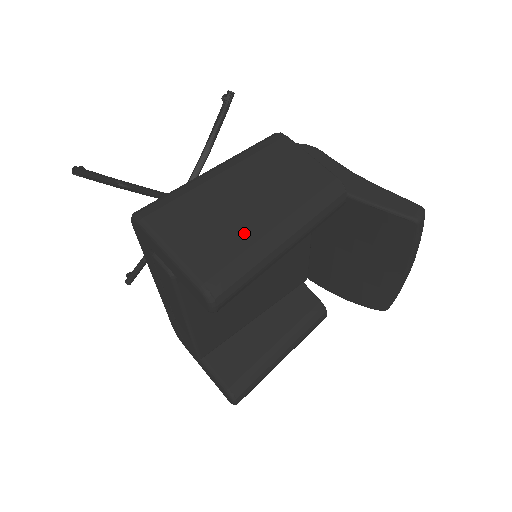
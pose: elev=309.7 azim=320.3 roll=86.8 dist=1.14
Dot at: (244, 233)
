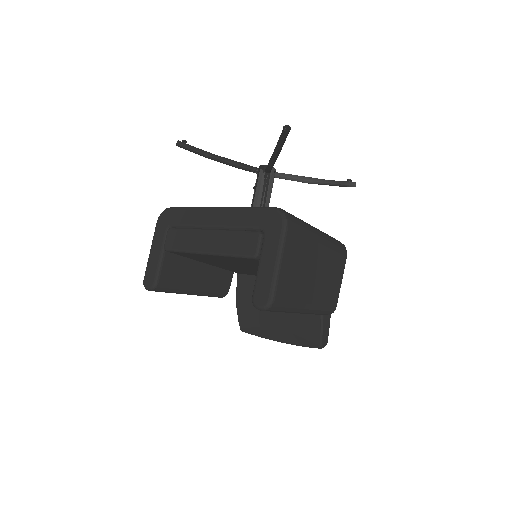
Dot at: (301, 292)
